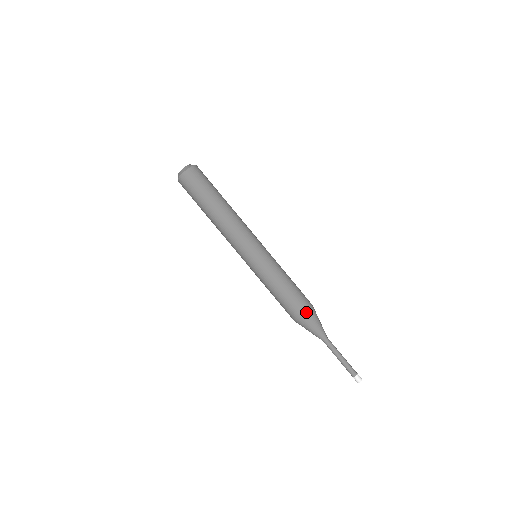
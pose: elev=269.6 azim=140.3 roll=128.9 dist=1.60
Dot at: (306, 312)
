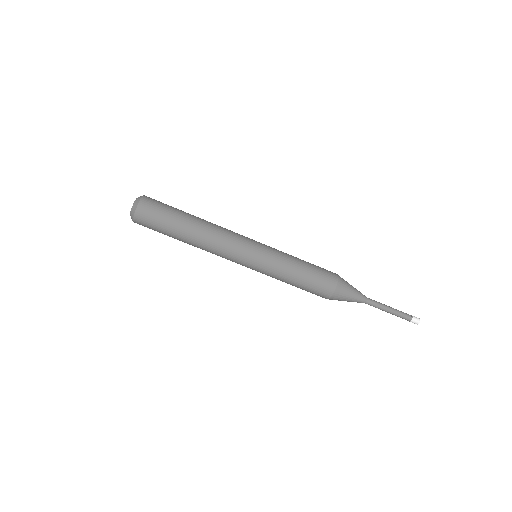
Dot at: (337, 279)
